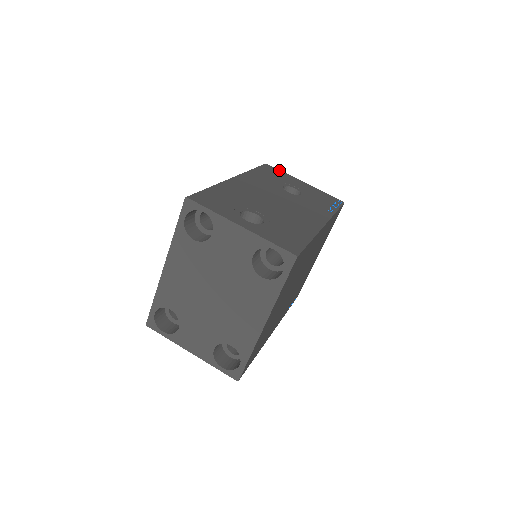
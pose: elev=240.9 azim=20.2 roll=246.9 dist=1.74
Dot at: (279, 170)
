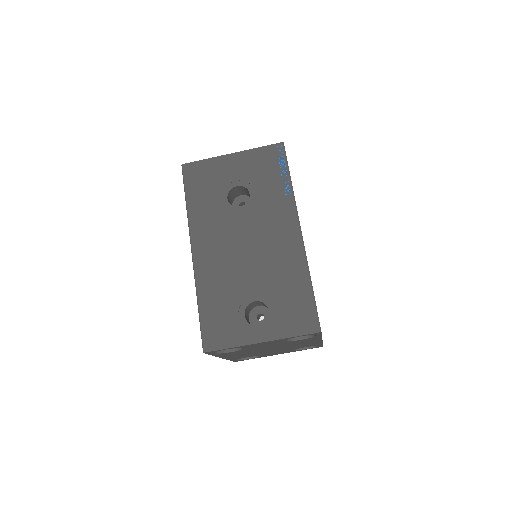
Dot at: (200, 162)
